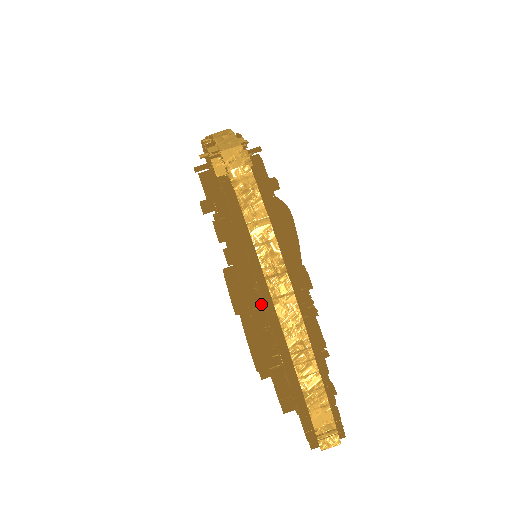
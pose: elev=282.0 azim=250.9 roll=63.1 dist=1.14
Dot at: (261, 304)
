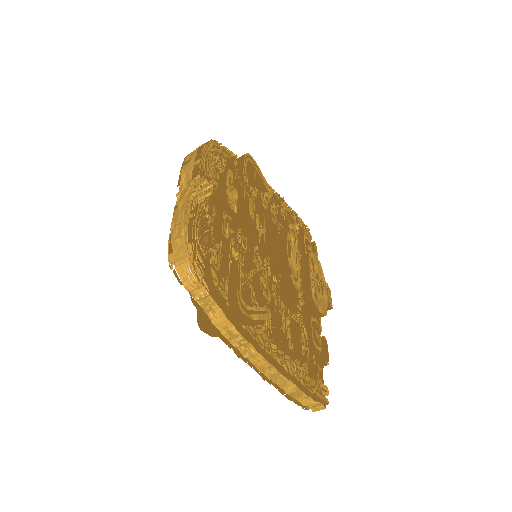
Dot at: occluded
